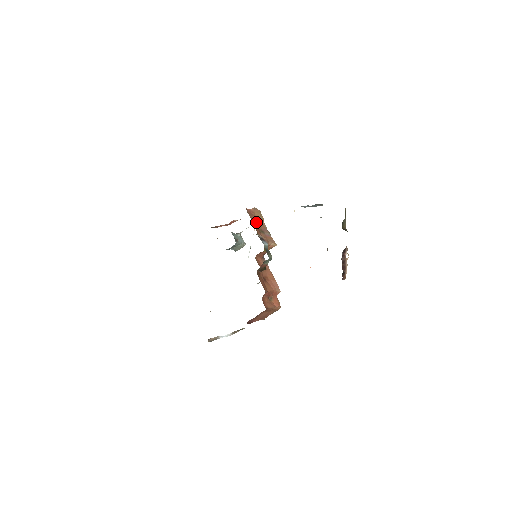
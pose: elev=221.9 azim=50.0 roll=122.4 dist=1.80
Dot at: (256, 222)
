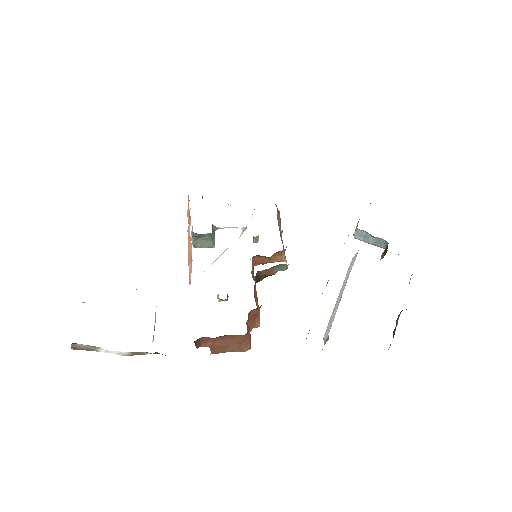
Dot at: occluded
